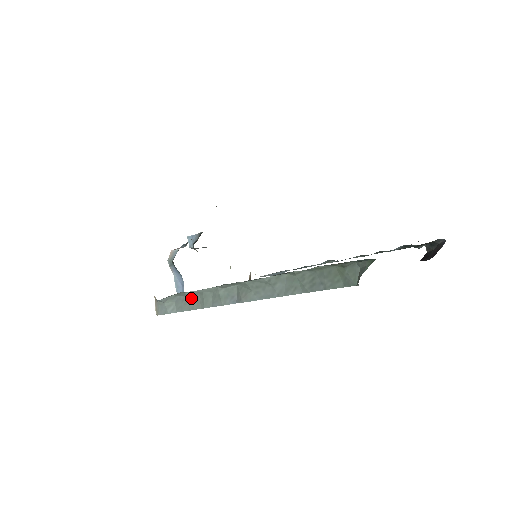
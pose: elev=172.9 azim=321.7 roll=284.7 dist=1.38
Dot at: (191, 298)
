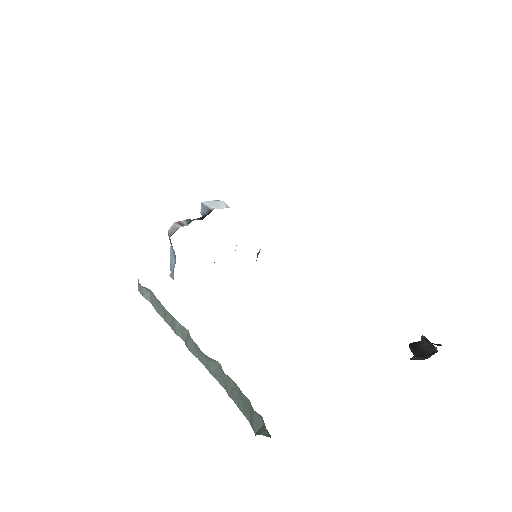
Dot at: (159, 304)
